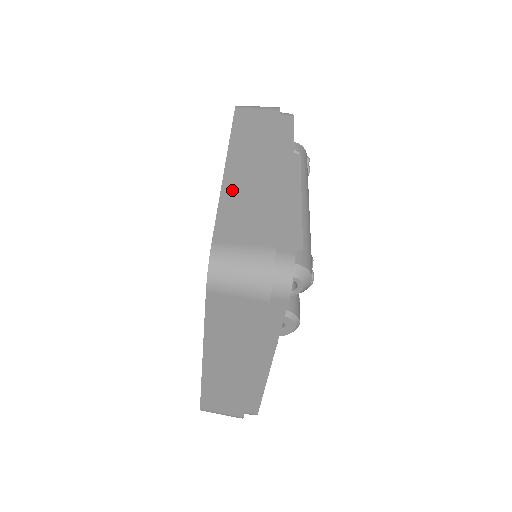
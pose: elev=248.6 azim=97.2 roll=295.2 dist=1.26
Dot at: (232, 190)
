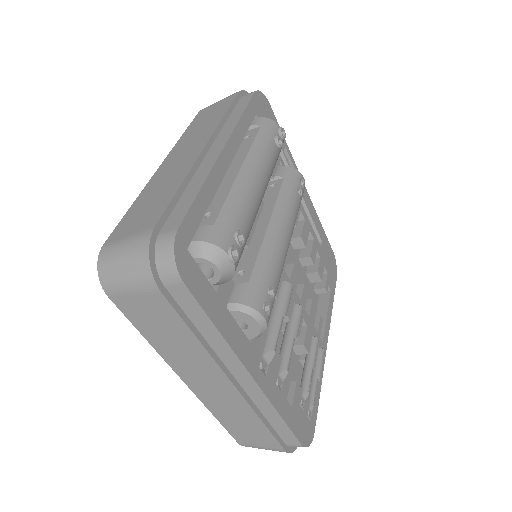
Dot at: (150, 187)
